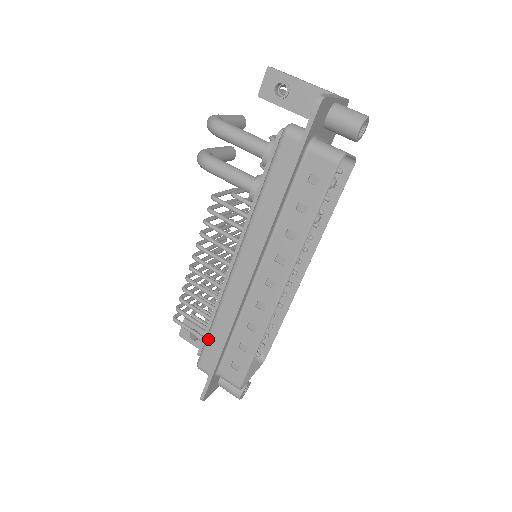
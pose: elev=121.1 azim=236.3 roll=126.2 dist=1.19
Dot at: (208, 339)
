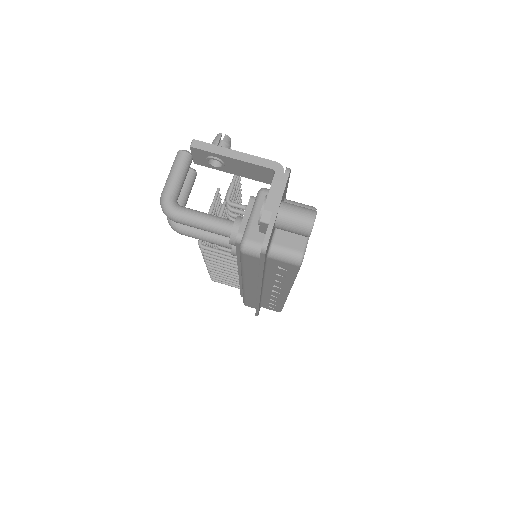
Dot at: (245, 301)
